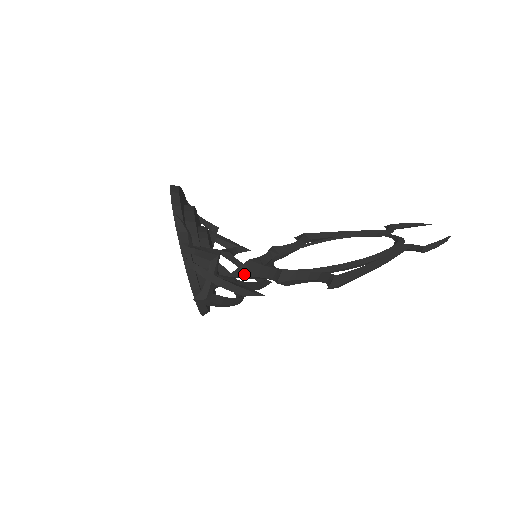
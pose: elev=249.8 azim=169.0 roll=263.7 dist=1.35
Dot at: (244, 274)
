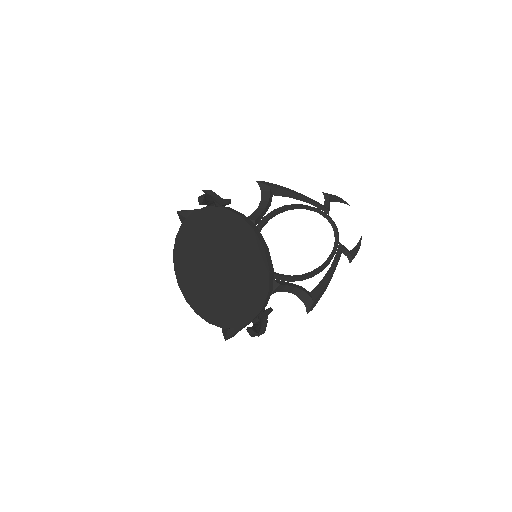
Dot at: occluded
